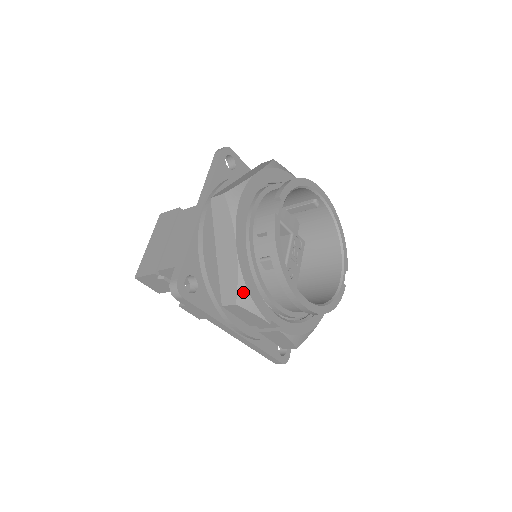
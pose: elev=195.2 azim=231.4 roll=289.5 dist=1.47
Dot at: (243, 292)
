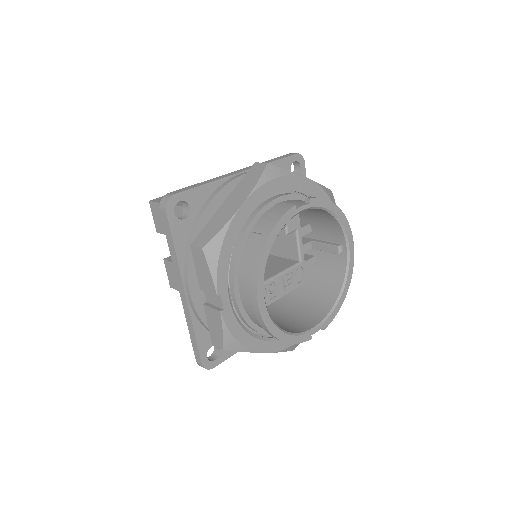
Dot at: (216, 244)
